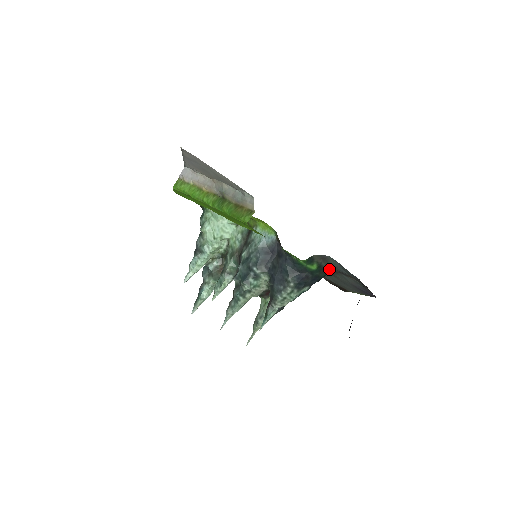
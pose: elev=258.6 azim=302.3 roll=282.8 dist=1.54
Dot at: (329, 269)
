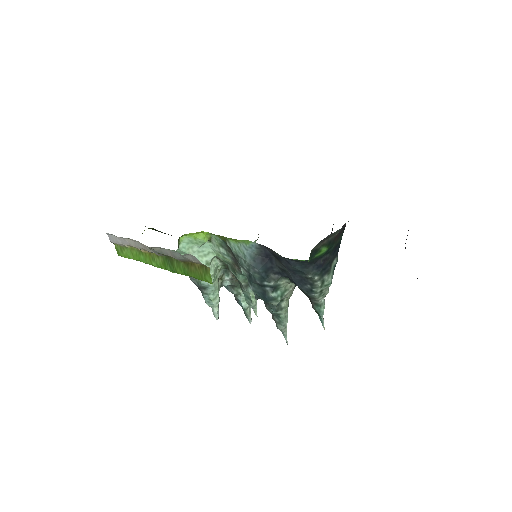
Dot at: occluded
